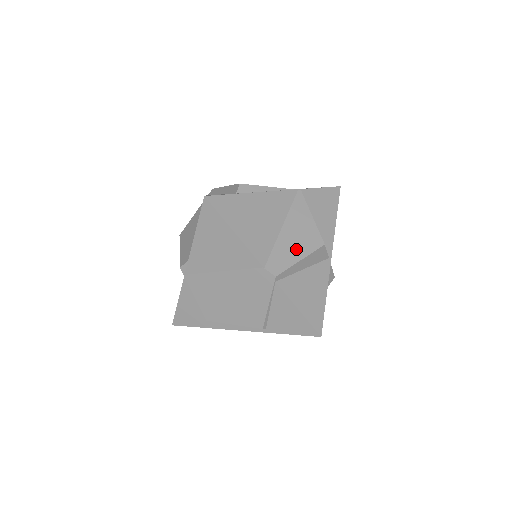
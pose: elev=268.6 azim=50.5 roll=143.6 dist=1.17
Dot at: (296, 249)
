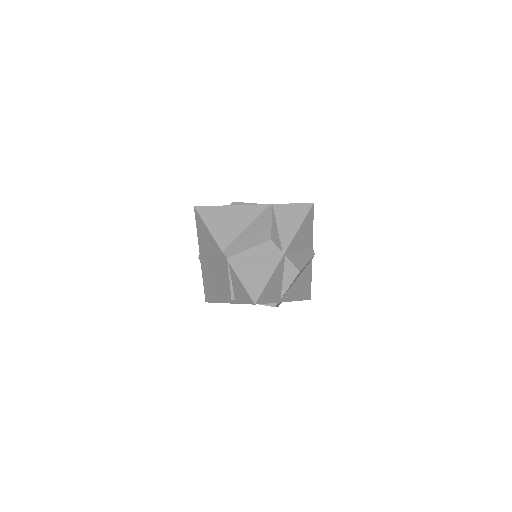
Dot at: (249, 242)
